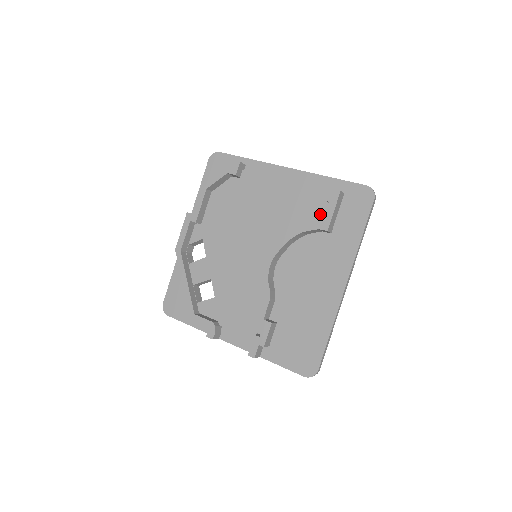
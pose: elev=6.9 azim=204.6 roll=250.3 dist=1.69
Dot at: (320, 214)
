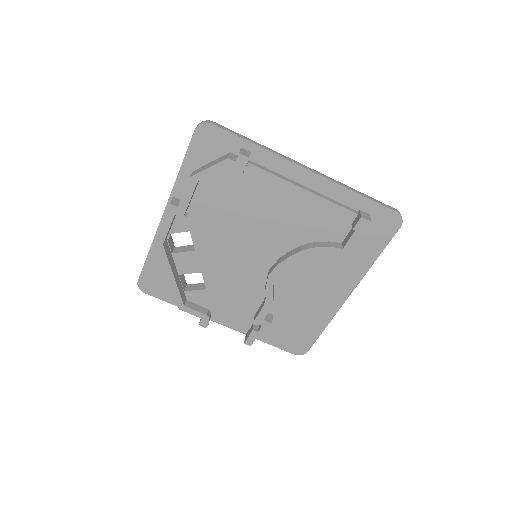
Dot at: (339, 234)
